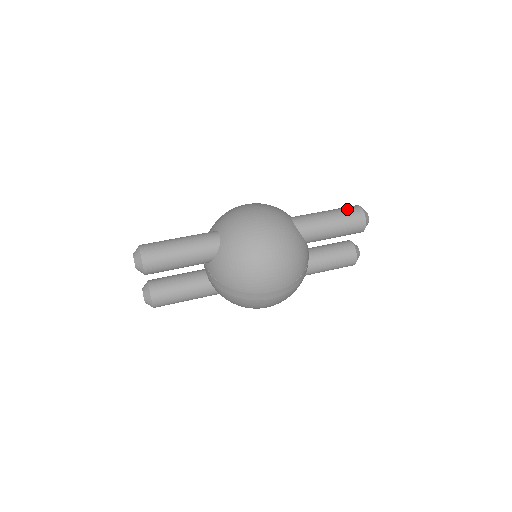
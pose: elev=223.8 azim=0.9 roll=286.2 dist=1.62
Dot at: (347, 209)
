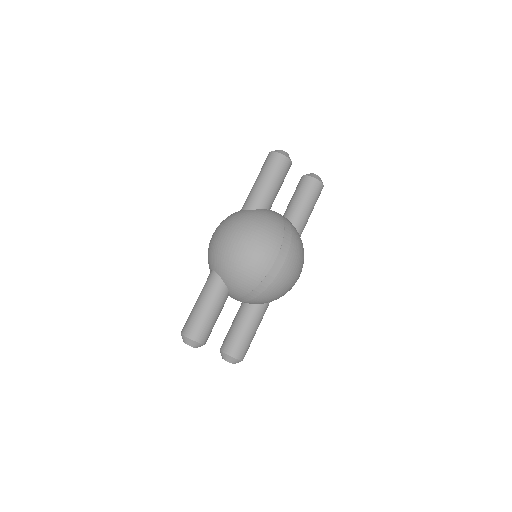
Dot at: (264, 164)
